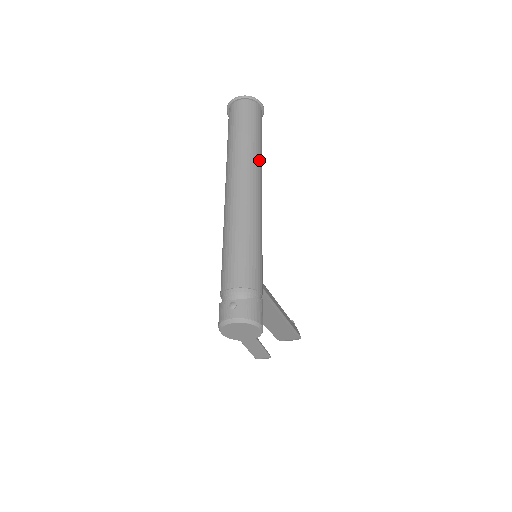
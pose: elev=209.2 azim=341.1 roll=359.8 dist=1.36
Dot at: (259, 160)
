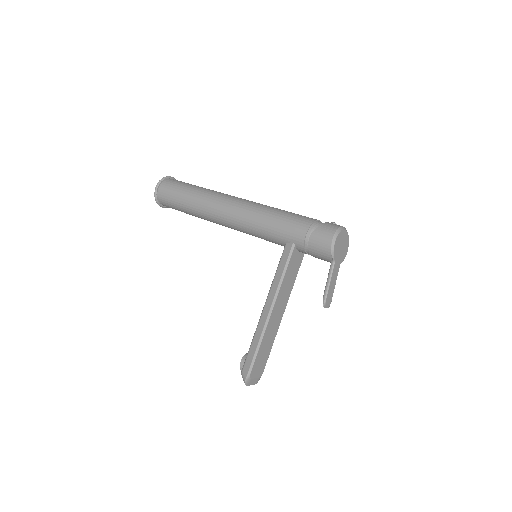
Dot at: occluded
